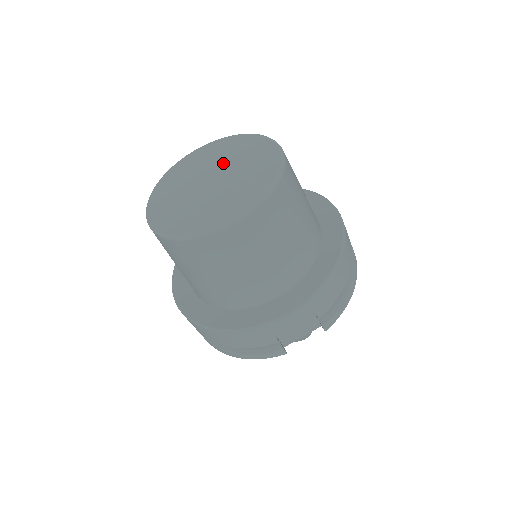
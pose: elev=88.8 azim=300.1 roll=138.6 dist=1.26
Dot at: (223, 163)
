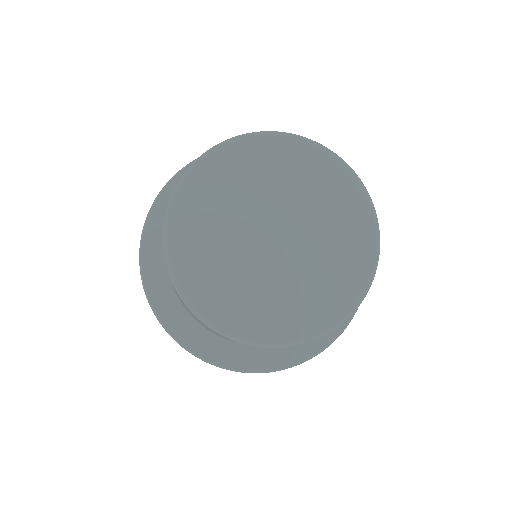
Dot at: (310, 226)
